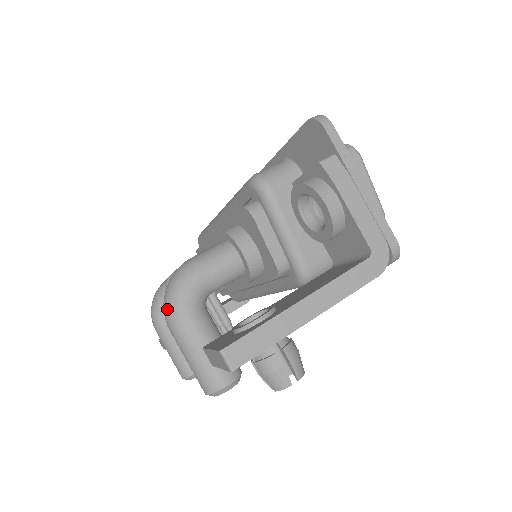
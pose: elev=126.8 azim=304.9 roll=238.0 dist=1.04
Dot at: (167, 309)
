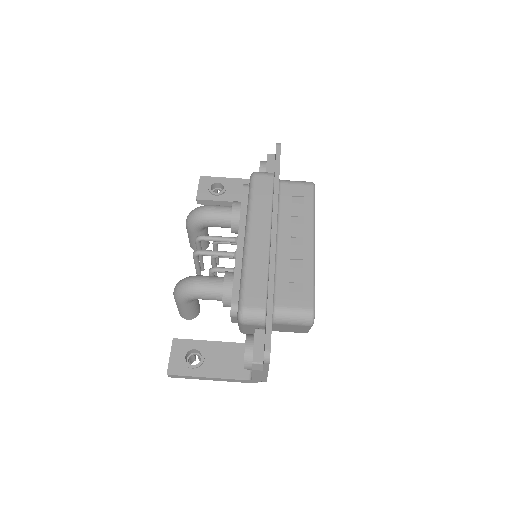
Dot at: (175, 294)
